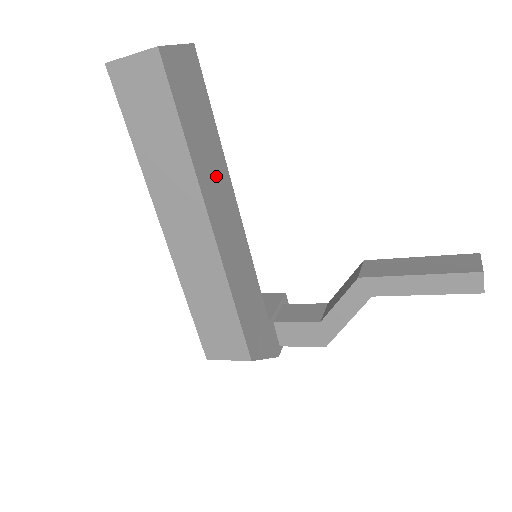
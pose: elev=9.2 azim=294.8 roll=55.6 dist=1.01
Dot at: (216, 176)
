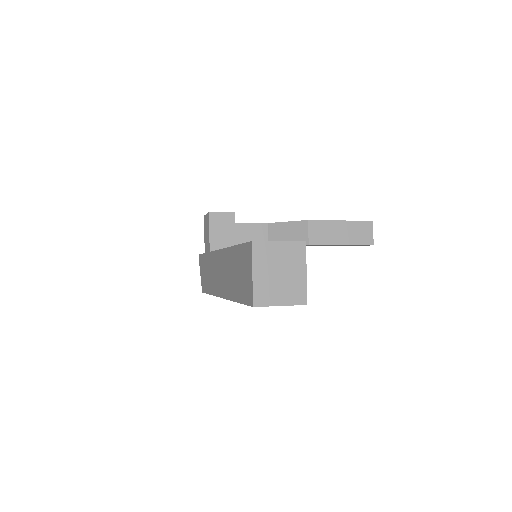
Dot at: occluded
